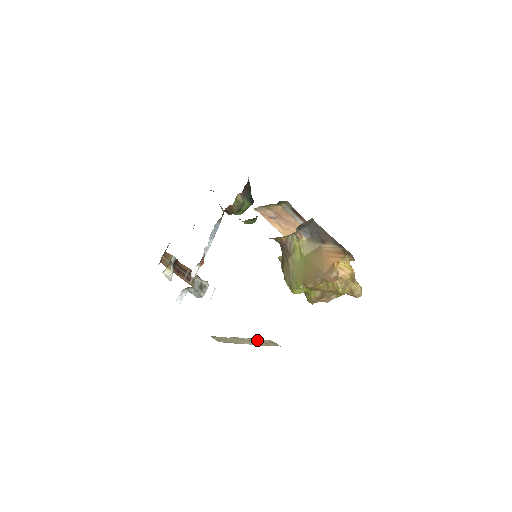
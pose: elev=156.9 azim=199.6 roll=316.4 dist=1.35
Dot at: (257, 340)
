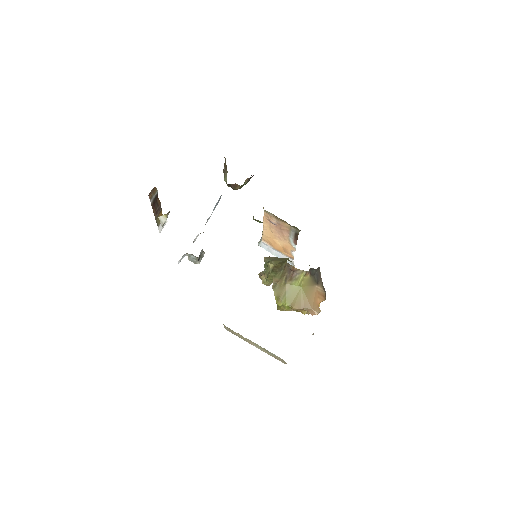
Dot at: (271, 353)
